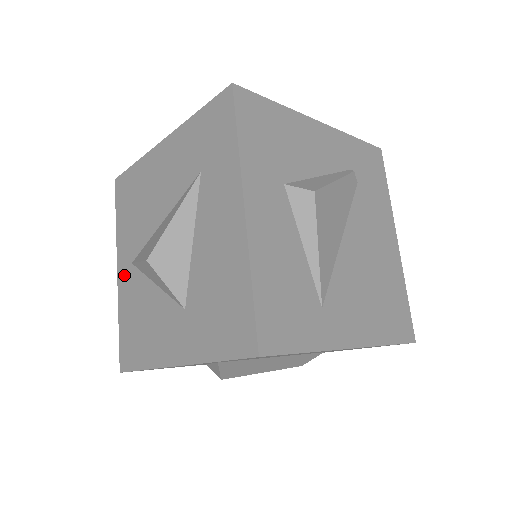
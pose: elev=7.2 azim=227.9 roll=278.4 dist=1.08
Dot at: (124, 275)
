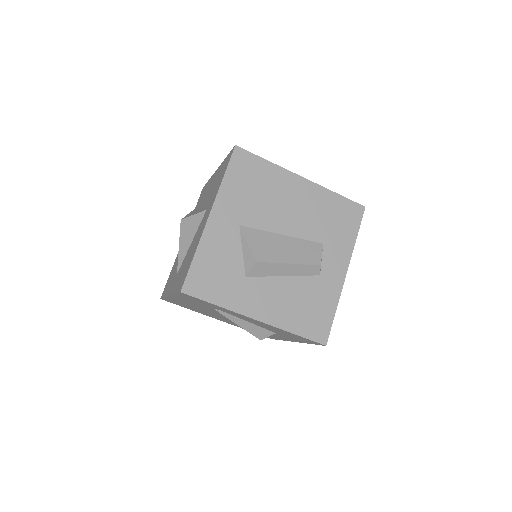
Dot at: (173, 285)
